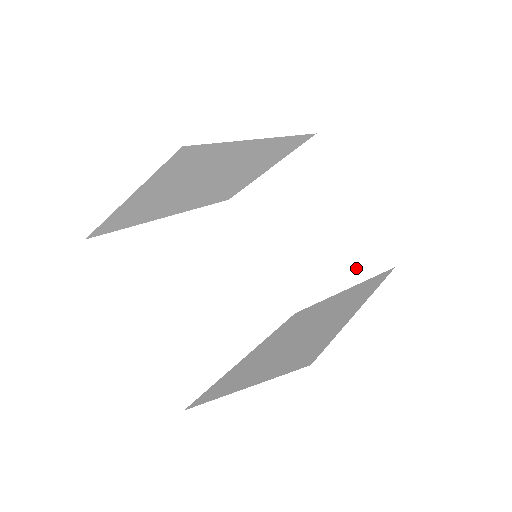
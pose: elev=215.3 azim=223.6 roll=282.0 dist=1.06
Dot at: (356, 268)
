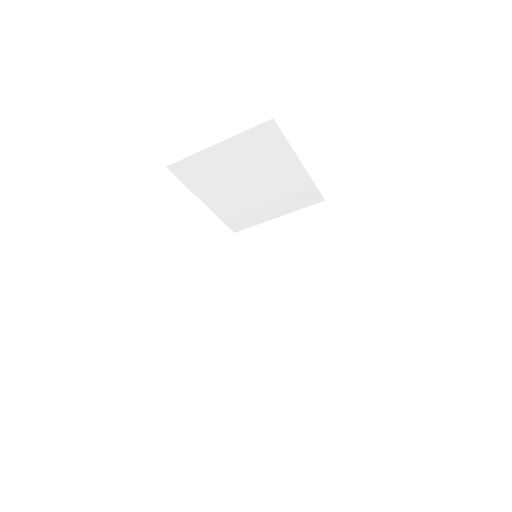
Dot at: (294, 204)
